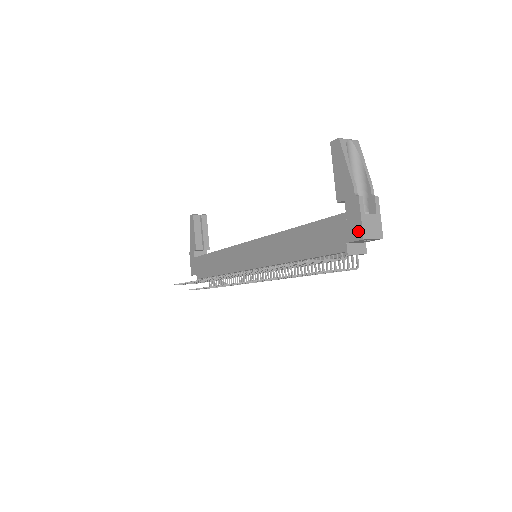
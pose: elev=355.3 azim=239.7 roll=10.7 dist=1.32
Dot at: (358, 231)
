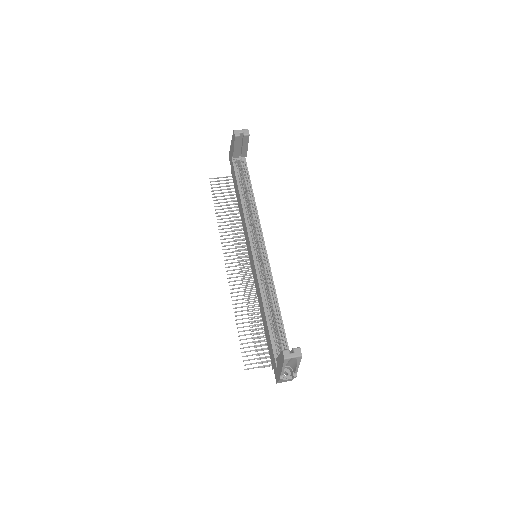
Dot at: (276, 379)
